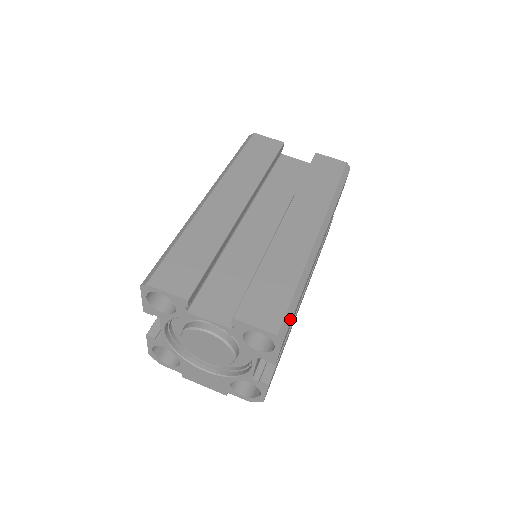
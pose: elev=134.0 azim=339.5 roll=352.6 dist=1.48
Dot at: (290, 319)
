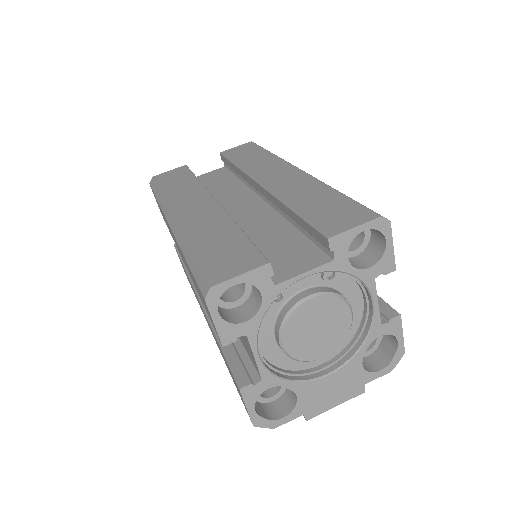
Dot at: occluded
